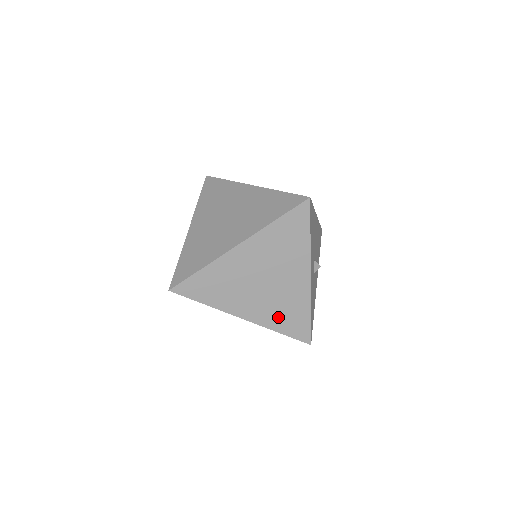
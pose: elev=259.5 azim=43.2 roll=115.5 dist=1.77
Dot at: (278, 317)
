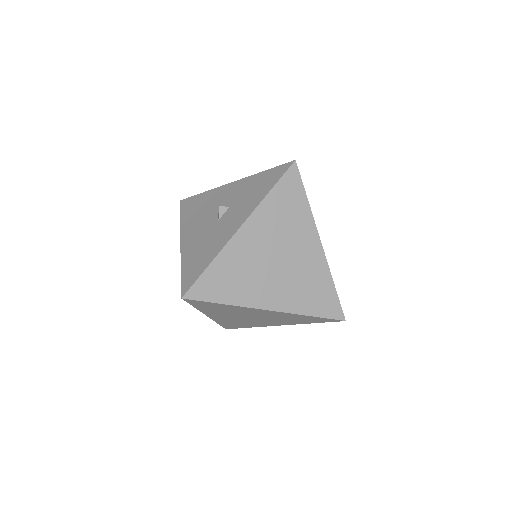
Dot at: (230, 322)
